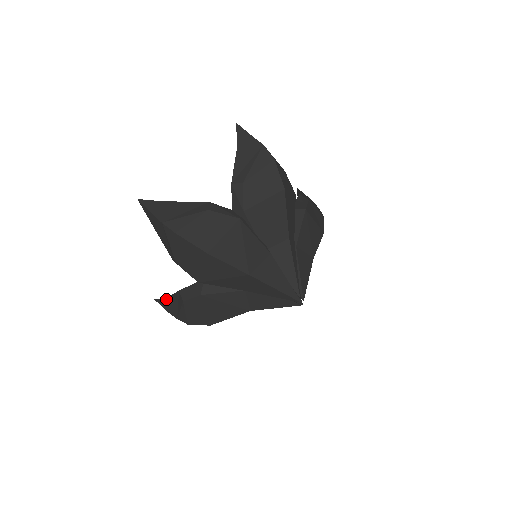
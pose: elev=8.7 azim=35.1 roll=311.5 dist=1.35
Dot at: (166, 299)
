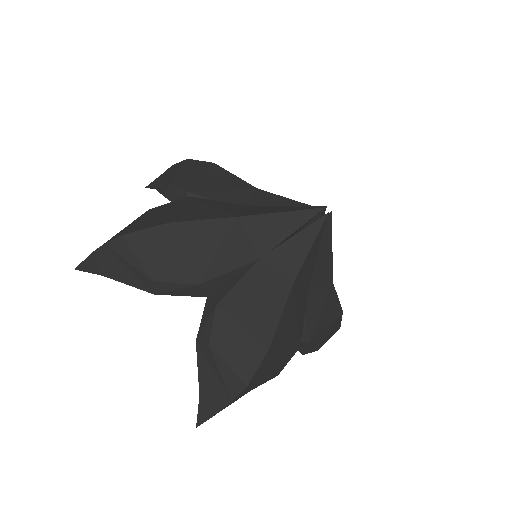
Dot at: (200, 392)
